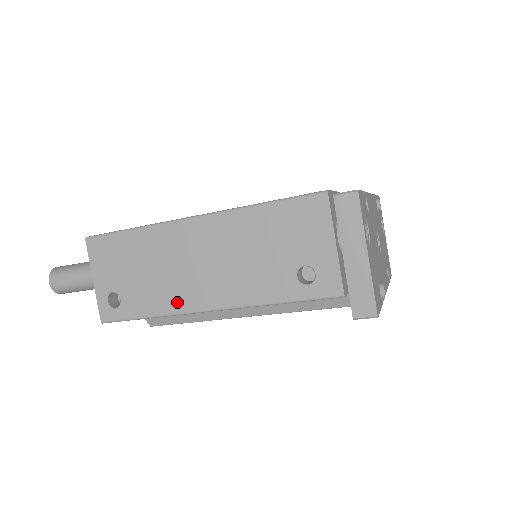
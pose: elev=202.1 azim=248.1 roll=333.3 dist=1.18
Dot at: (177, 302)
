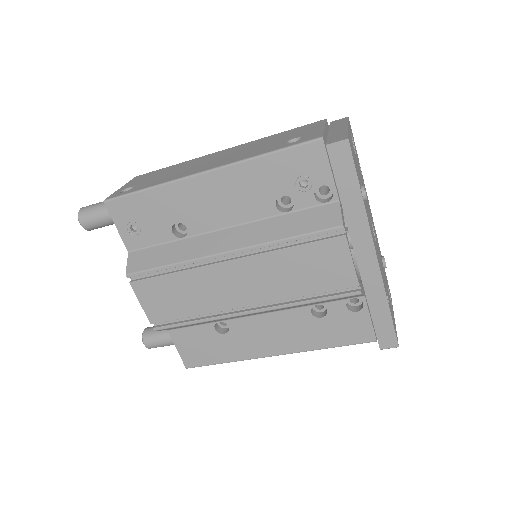
Dot at: (180, 176)
